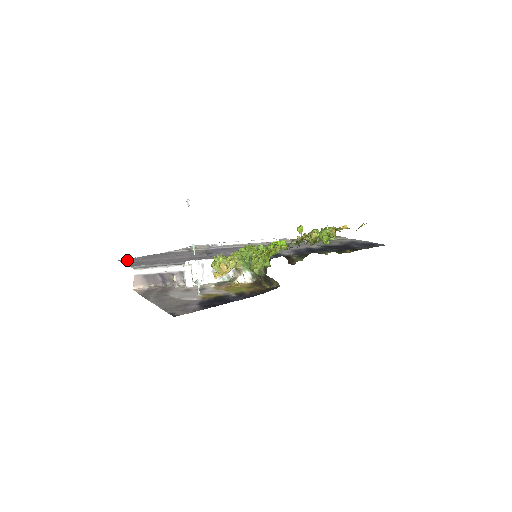
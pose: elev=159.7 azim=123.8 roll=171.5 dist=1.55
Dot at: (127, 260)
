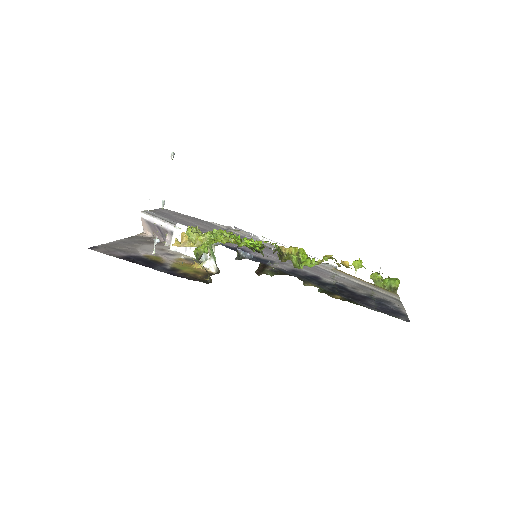
Dot at: (166, 210)
